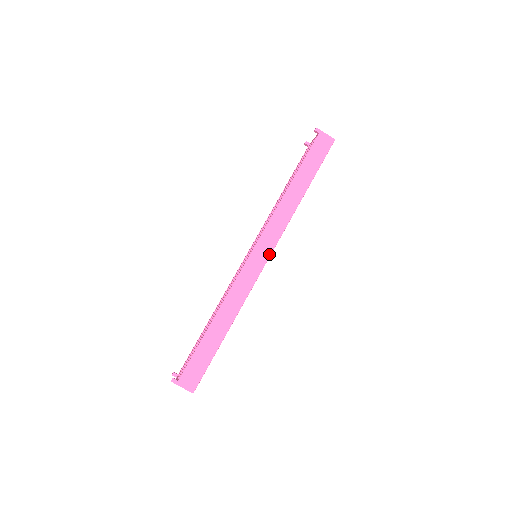
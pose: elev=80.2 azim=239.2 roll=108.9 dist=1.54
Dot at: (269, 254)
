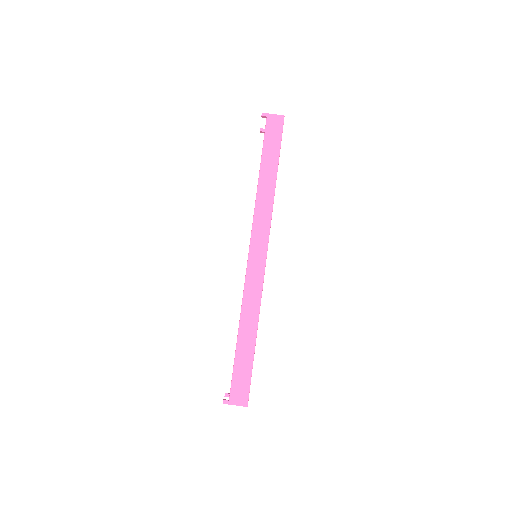
Dot at: (266, 250)
